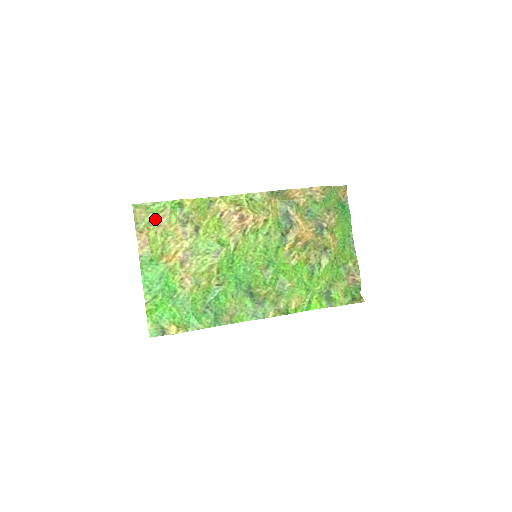
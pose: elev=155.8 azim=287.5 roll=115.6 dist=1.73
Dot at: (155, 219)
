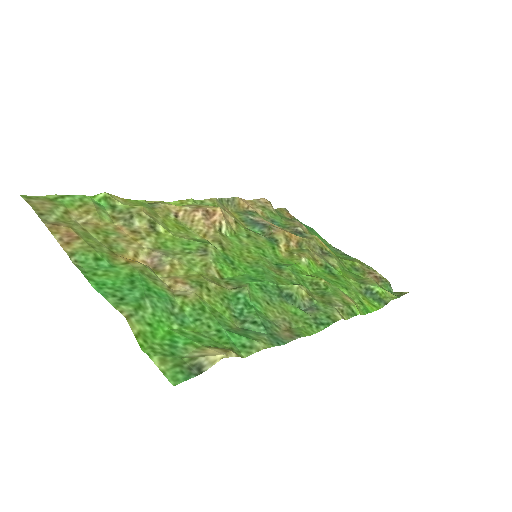
Dot at: (72, 215)
